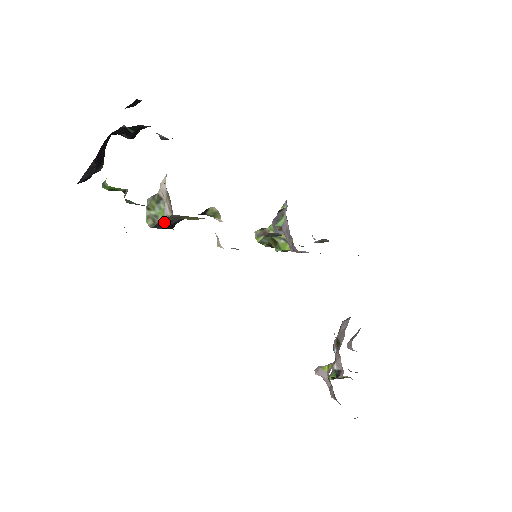
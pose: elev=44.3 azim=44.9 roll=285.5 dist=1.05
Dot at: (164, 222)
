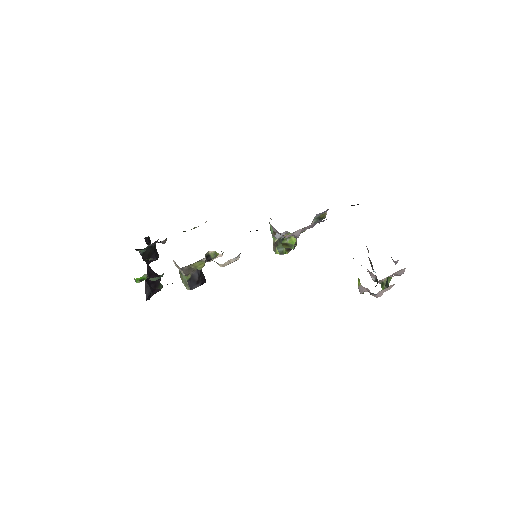
Dot at: (191, 280)
